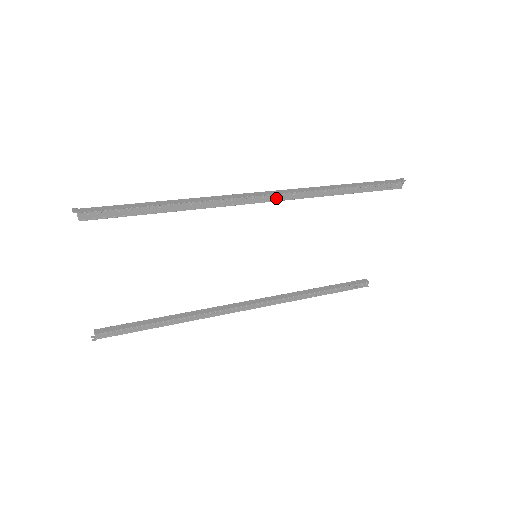
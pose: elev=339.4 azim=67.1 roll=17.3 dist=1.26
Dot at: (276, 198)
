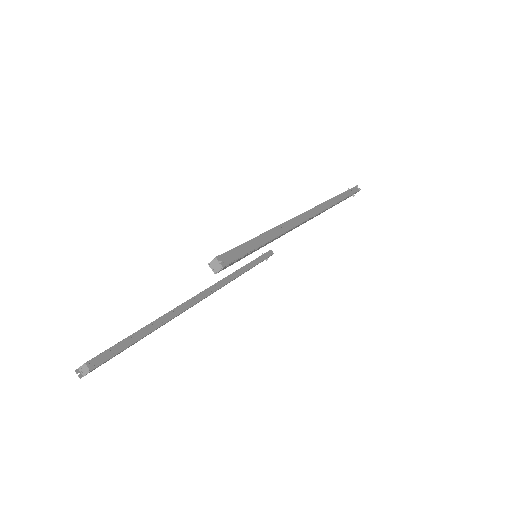
Dot at: (318, 214)
